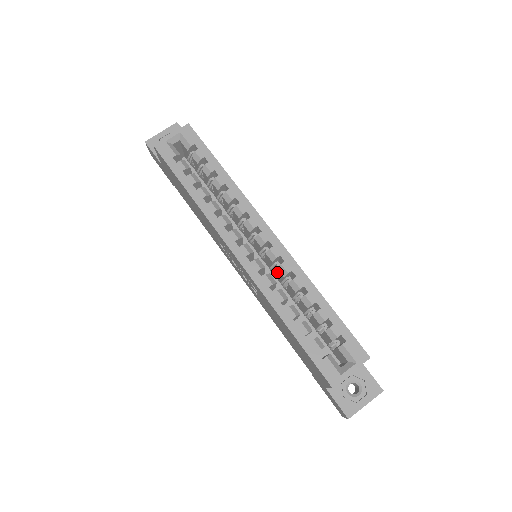
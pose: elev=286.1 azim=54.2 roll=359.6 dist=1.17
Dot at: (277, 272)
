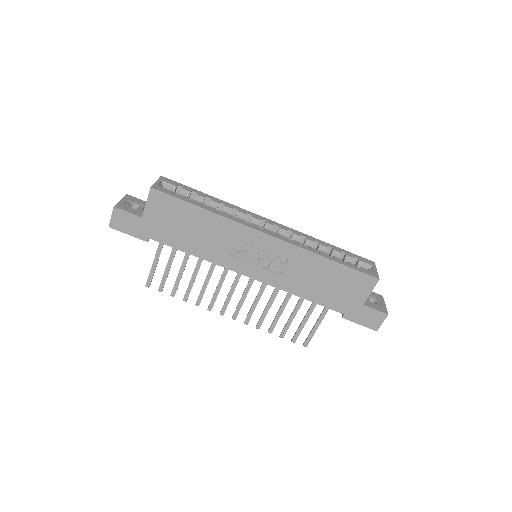
Dot at: occluded
